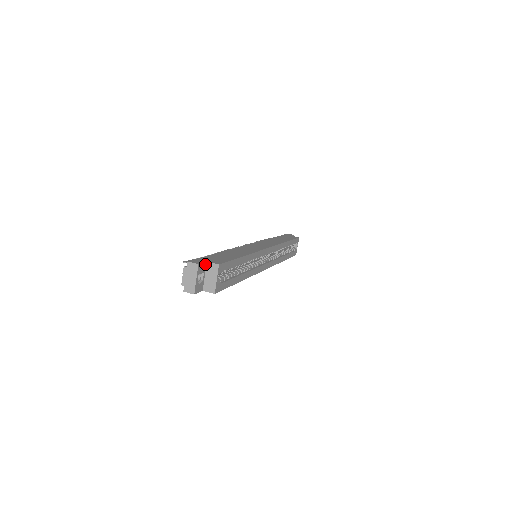
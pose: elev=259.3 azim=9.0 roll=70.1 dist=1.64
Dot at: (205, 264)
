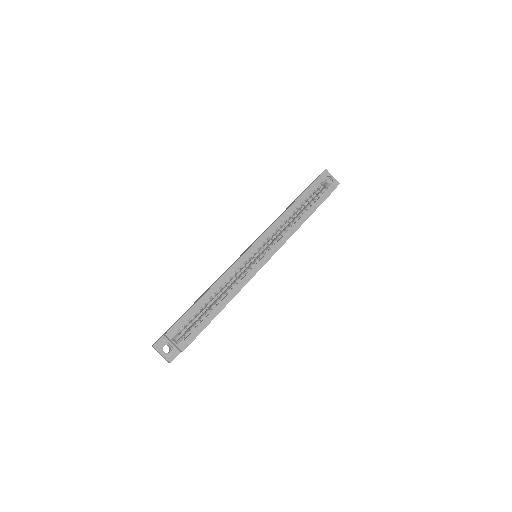
Dot at: (163, 338)
